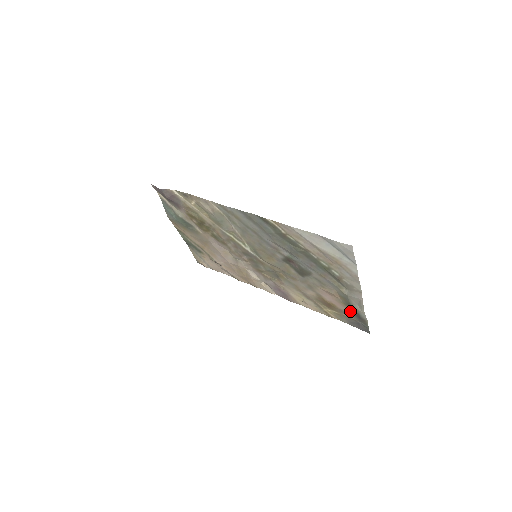
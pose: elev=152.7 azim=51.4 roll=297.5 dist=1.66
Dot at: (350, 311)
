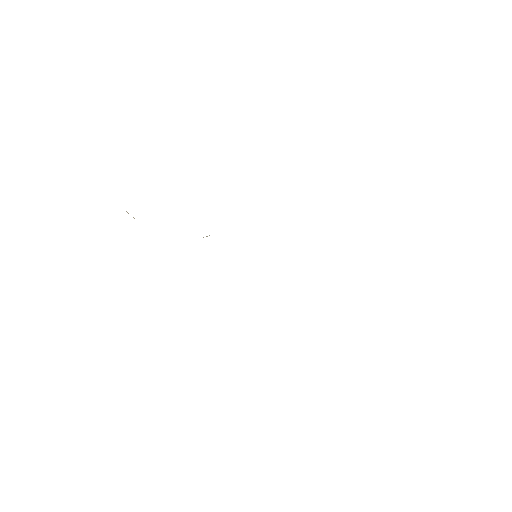
Dot at: occluded
